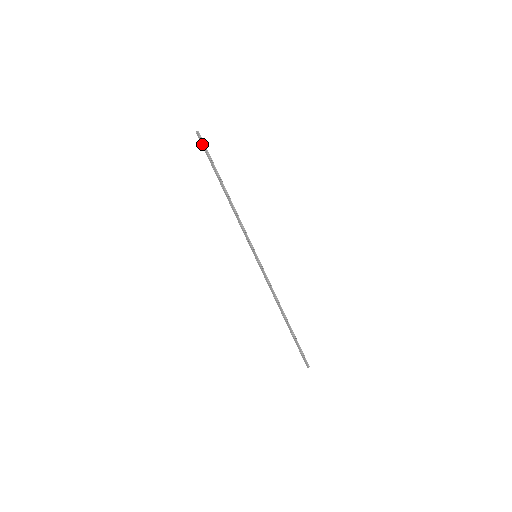
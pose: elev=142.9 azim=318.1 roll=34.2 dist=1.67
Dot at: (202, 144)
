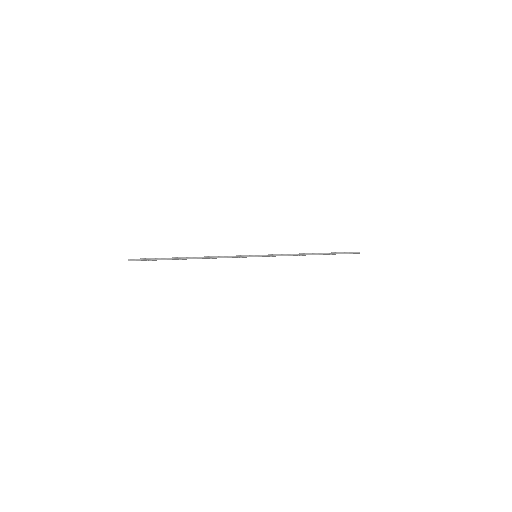
Dot at: occluded
